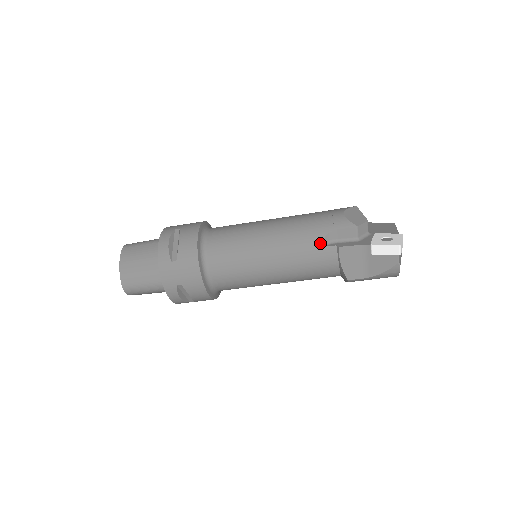
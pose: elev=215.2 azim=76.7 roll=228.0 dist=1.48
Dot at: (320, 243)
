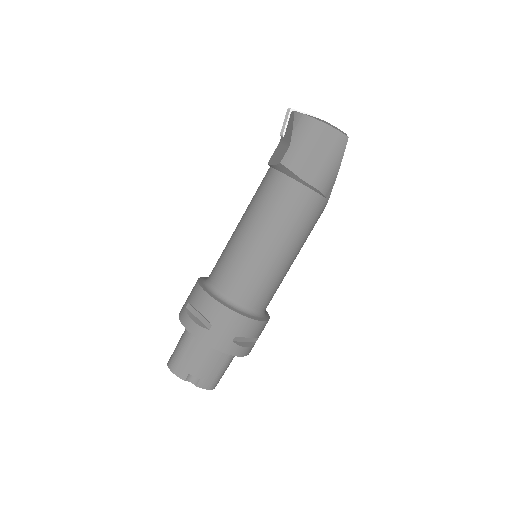
Dot at: occluded
